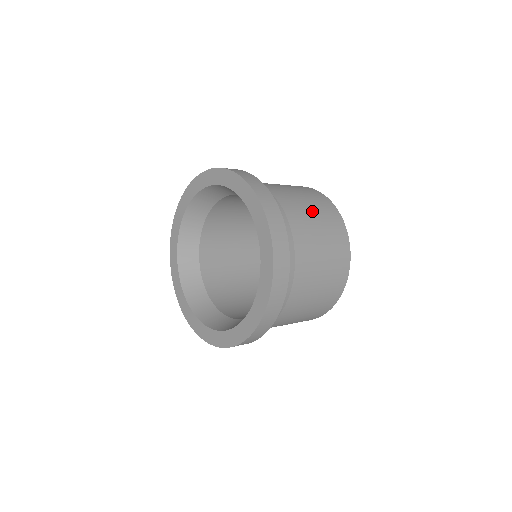
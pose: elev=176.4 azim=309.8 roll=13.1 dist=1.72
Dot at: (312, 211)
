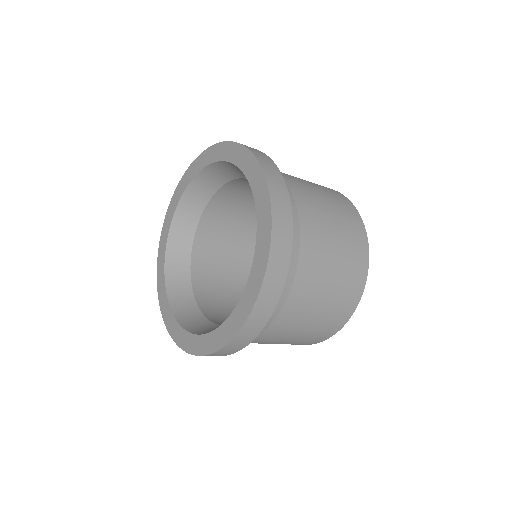
Dot at: (335, 231)
